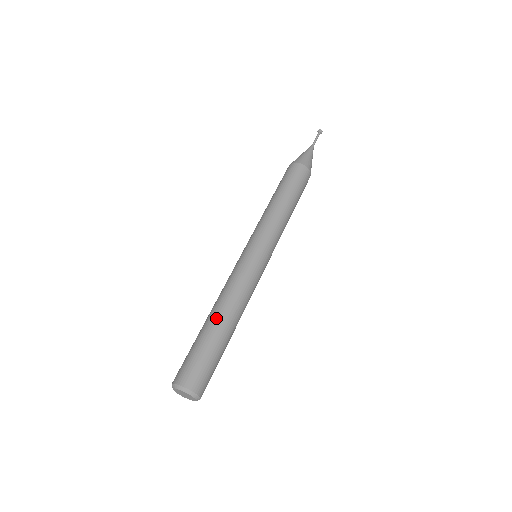
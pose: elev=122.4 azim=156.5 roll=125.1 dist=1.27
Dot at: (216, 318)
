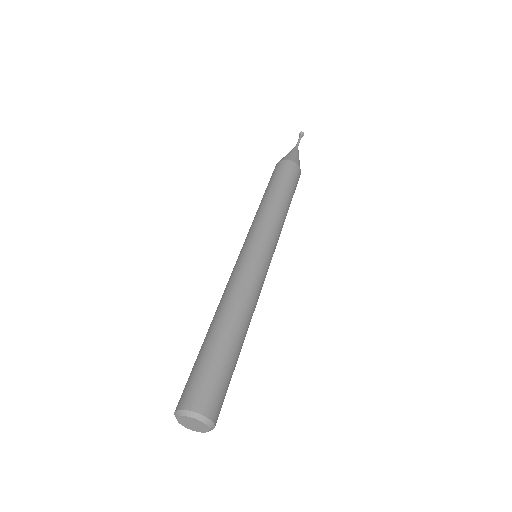
Dot at: (217, 324)
